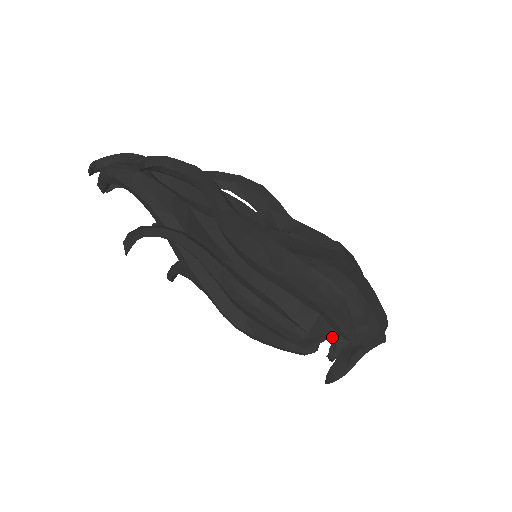
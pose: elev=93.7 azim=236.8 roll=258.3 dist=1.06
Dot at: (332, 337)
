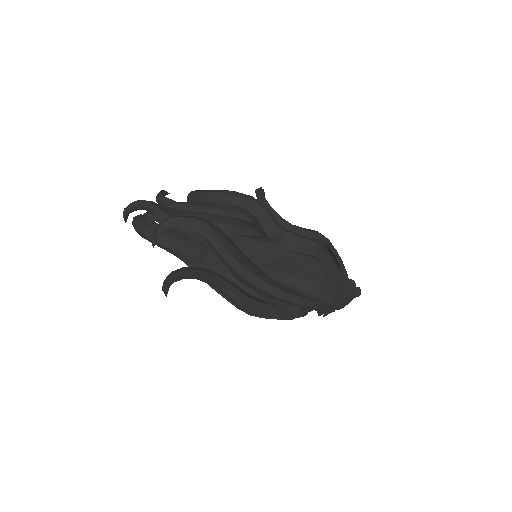
Dot at: (315, 310)
